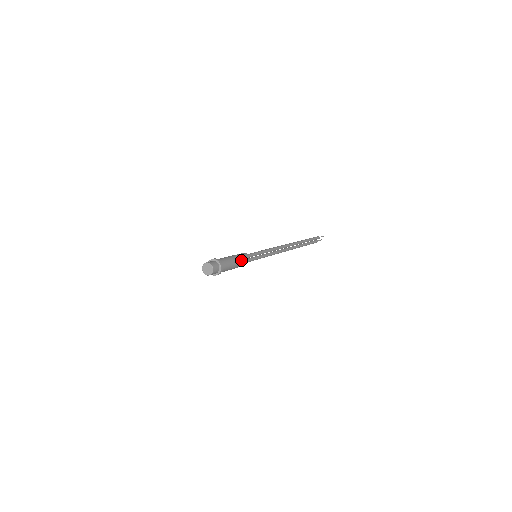
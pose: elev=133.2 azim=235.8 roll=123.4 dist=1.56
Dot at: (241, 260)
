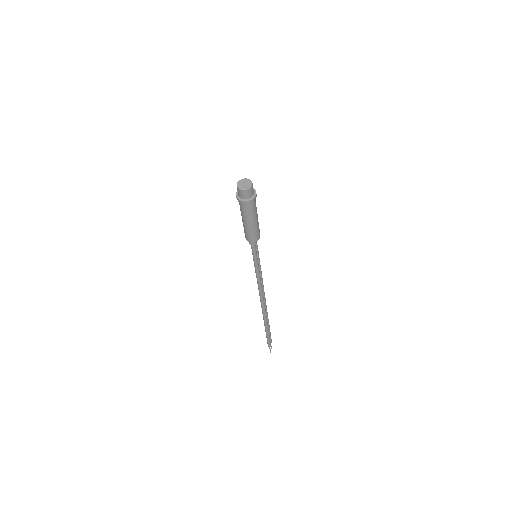
Dot at: (258, 223)
